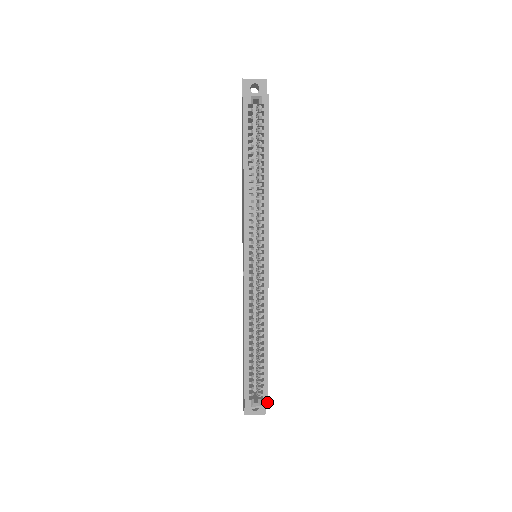
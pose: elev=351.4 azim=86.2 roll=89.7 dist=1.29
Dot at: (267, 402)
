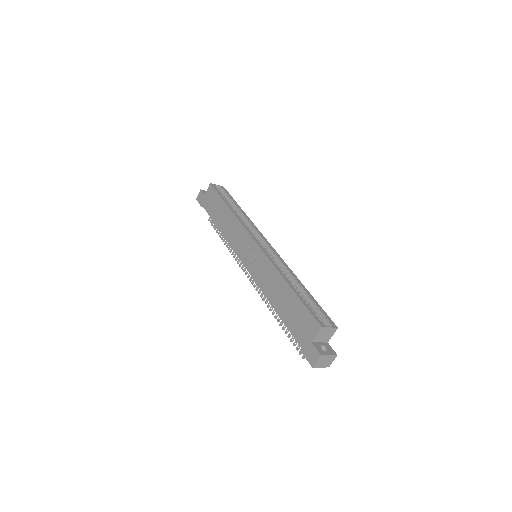
Dot at: (334, 323)
